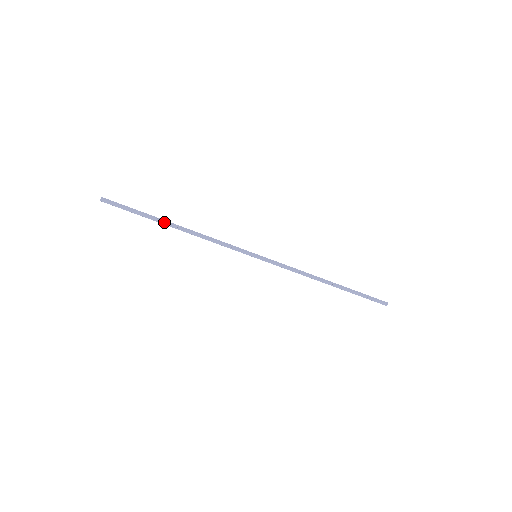
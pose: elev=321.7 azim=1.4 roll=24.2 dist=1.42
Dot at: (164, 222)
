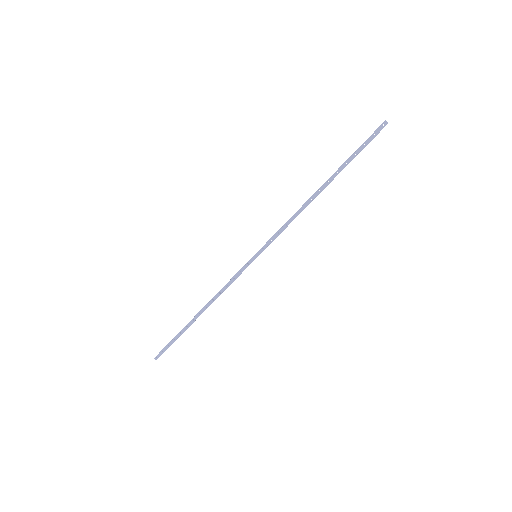
Dot at: occluded
